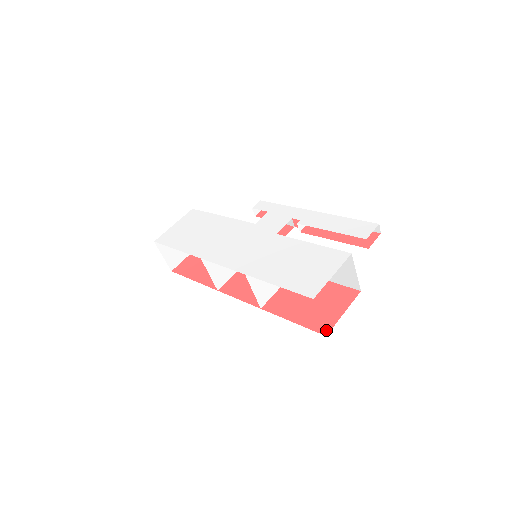
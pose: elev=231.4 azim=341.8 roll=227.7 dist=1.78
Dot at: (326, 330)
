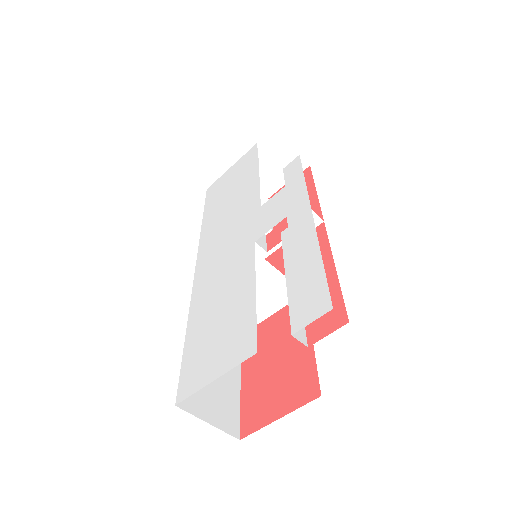
Dot at: (246, 430)
